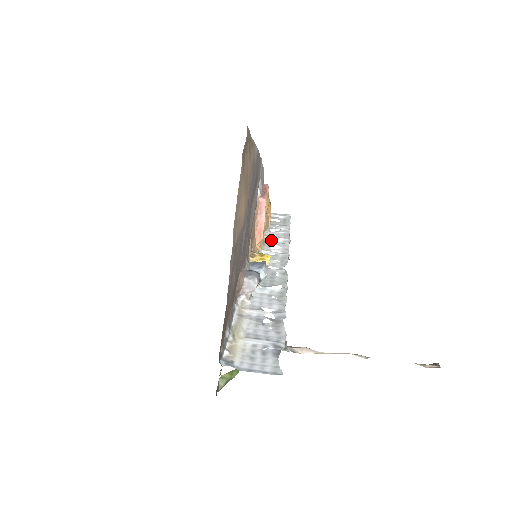
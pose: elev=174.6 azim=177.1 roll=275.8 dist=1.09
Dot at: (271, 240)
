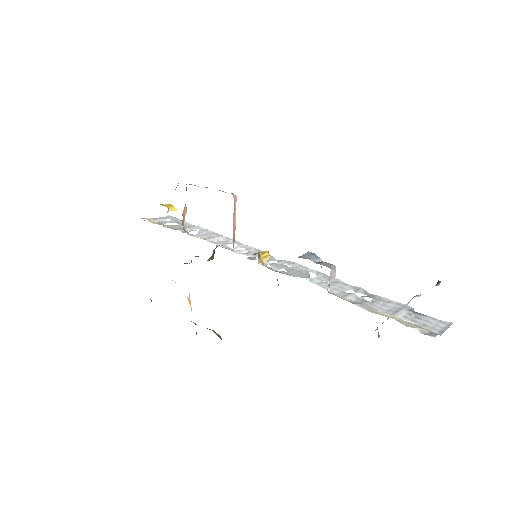
Dot at: (215, 242)
